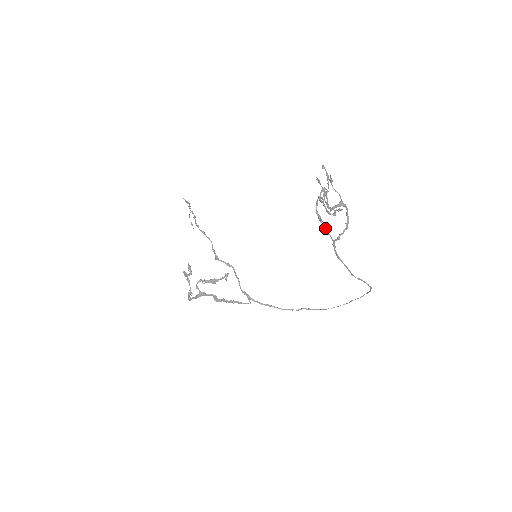
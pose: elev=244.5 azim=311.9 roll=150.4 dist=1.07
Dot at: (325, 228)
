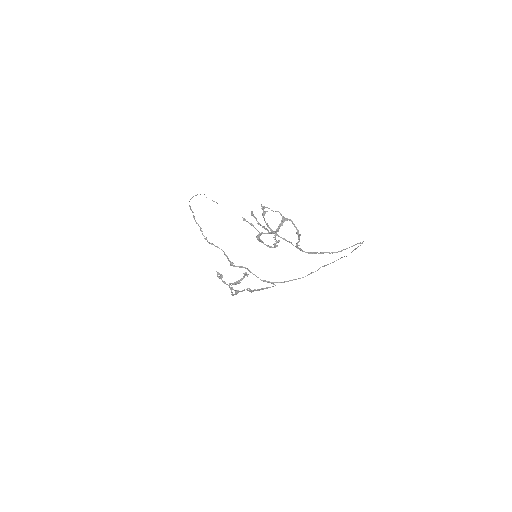
Dot at: (284, 239)
